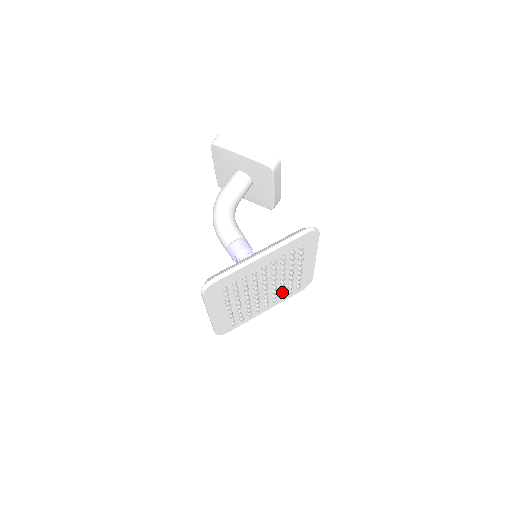
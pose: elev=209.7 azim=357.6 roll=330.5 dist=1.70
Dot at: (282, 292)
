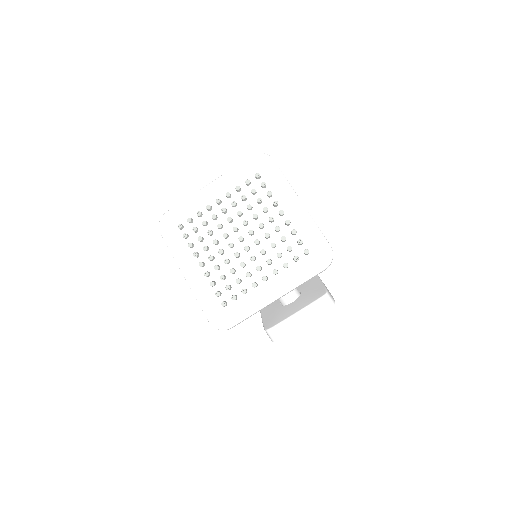
Dot at: (224, 275)
